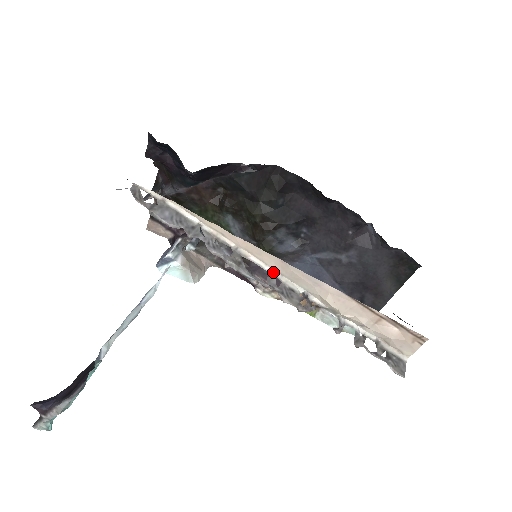
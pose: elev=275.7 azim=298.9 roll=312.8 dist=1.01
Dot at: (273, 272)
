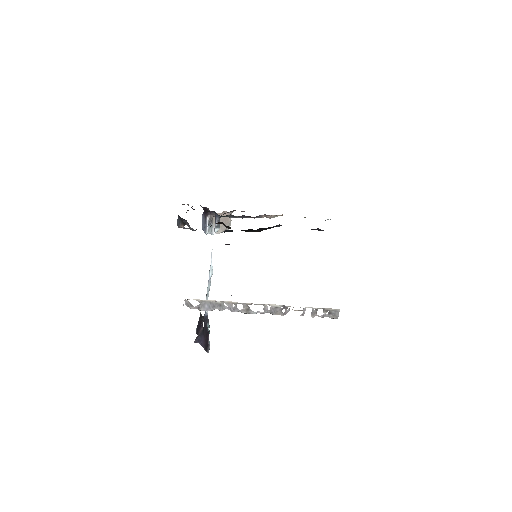
Dot at: (265, 304)
